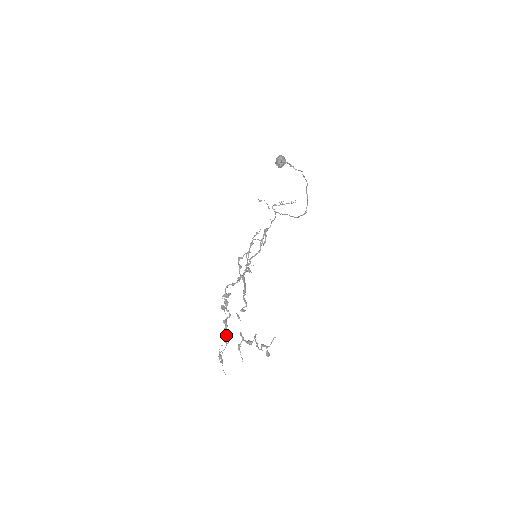
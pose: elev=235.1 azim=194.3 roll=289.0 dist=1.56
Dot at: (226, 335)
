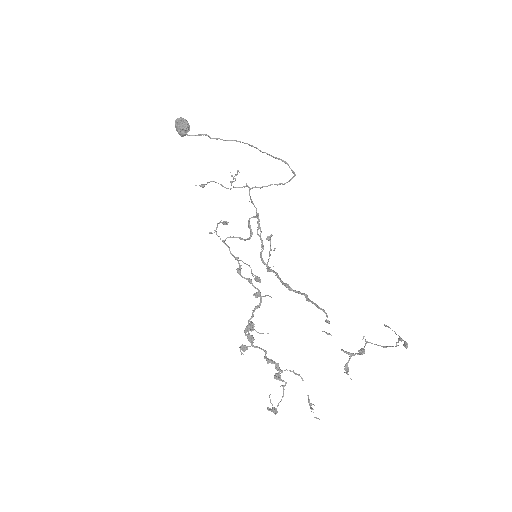
Dot at: (280, 376)
